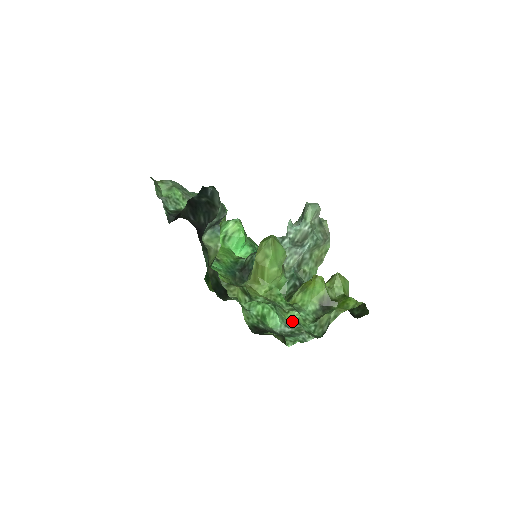
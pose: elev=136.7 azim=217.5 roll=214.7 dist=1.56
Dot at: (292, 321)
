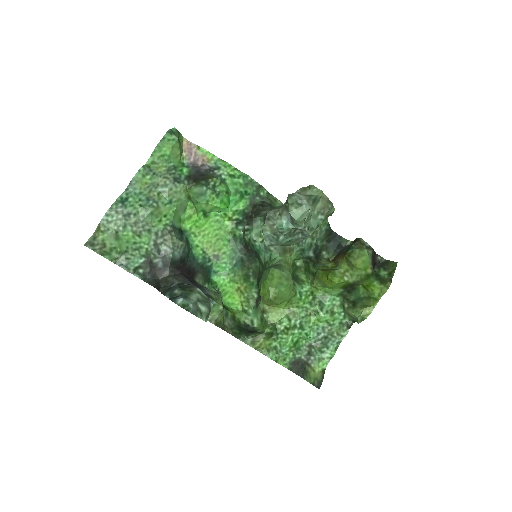
Dot at: (321, 323)
